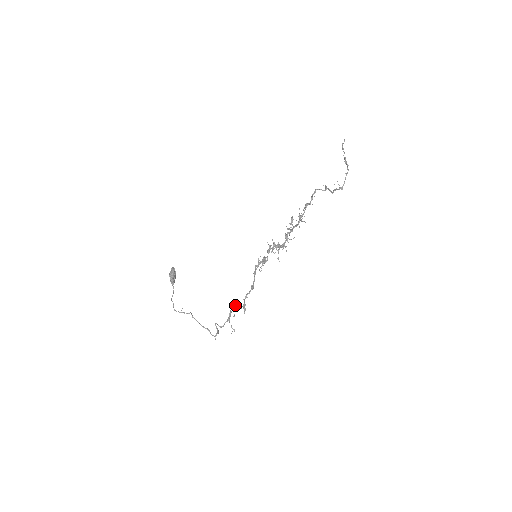
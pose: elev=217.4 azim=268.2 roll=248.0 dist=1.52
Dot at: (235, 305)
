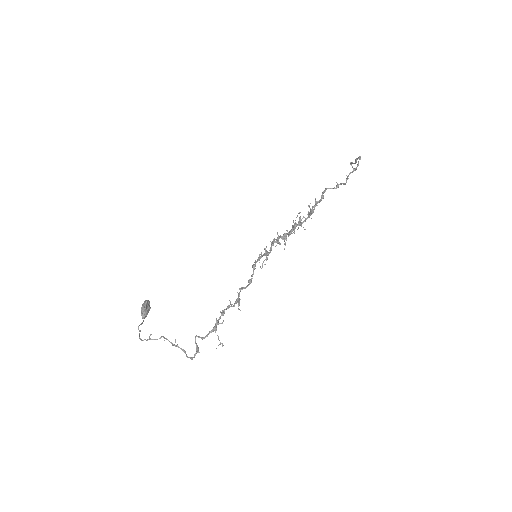
Dot at: occluded
